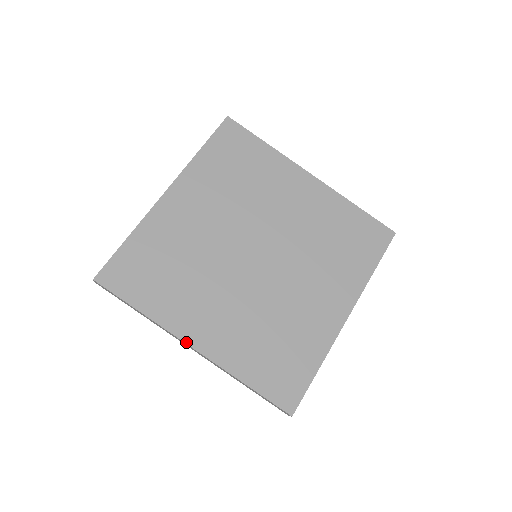
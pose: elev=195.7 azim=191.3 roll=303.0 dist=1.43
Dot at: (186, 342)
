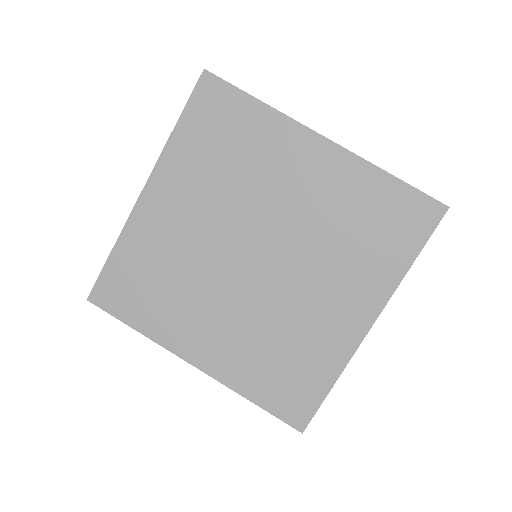
Dot at: (185, 359)
